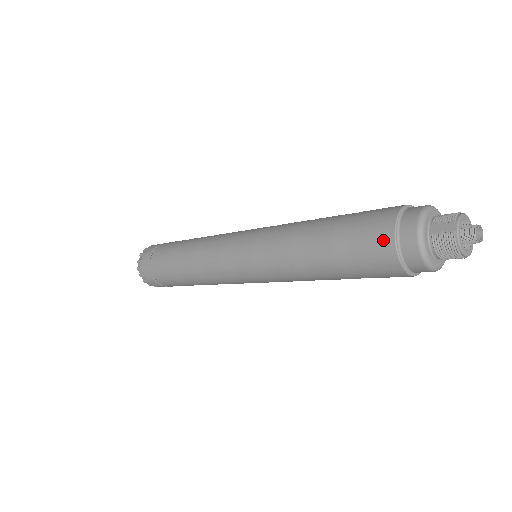
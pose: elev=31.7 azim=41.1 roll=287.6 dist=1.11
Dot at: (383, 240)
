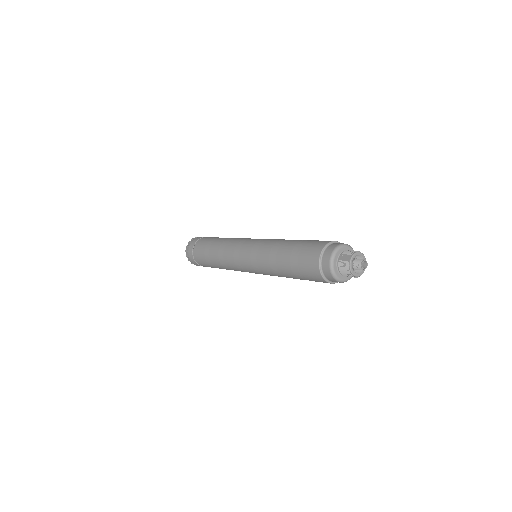
Dot at: (314, 260)
